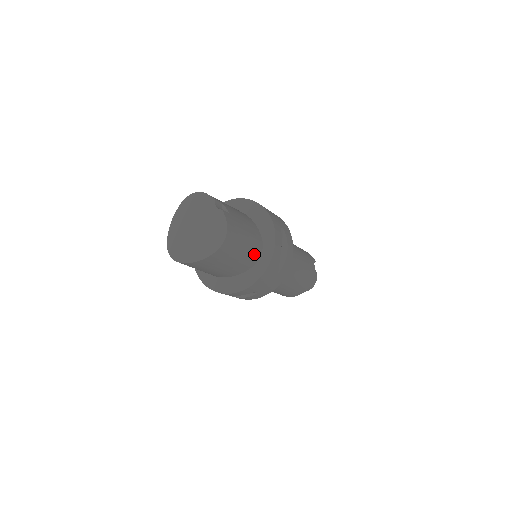
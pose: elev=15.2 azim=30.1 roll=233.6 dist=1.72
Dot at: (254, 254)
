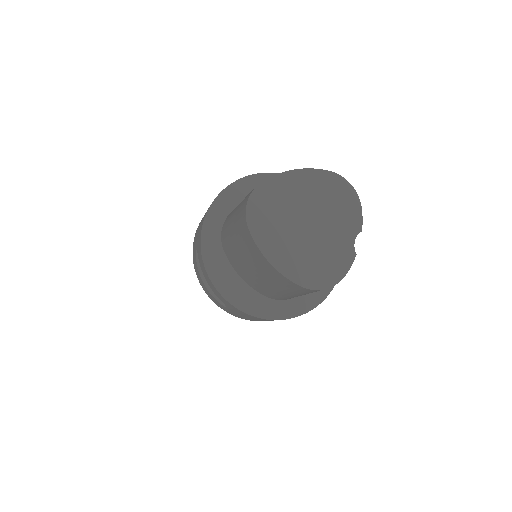
Dot at: occluded
